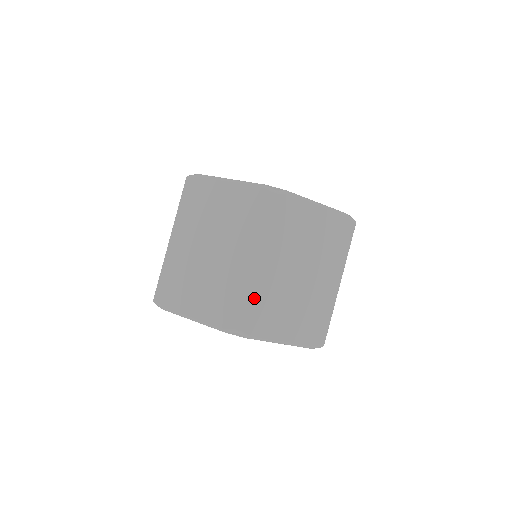
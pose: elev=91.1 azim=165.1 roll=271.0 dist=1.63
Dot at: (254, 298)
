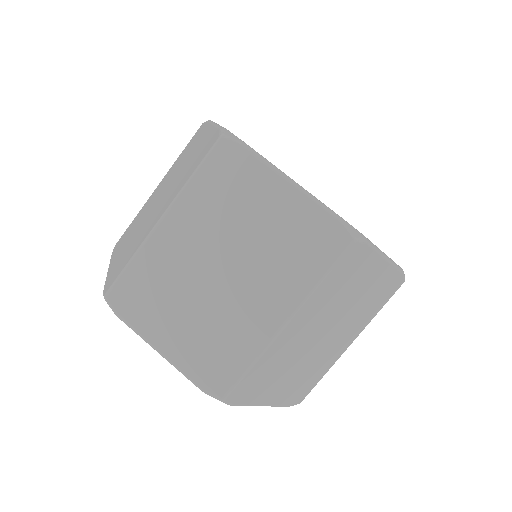
Dot at: (140, 266)
